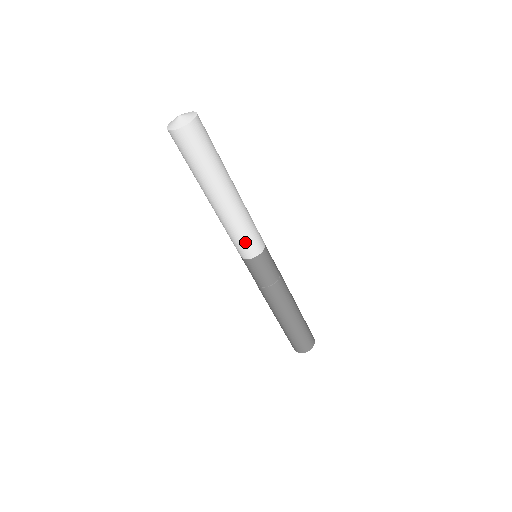
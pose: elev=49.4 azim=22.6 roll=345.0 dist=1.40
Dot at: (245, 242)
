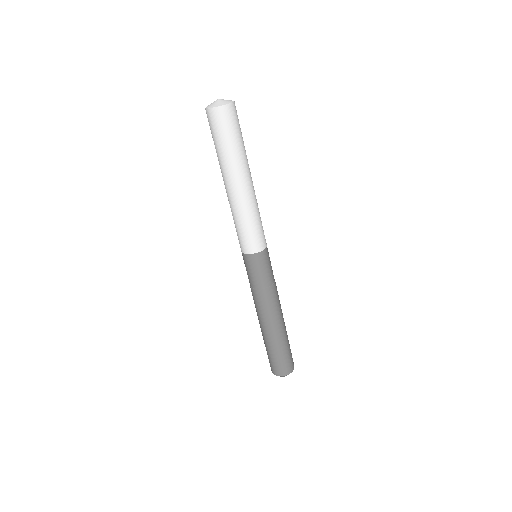
Dot at: (248, 235)
